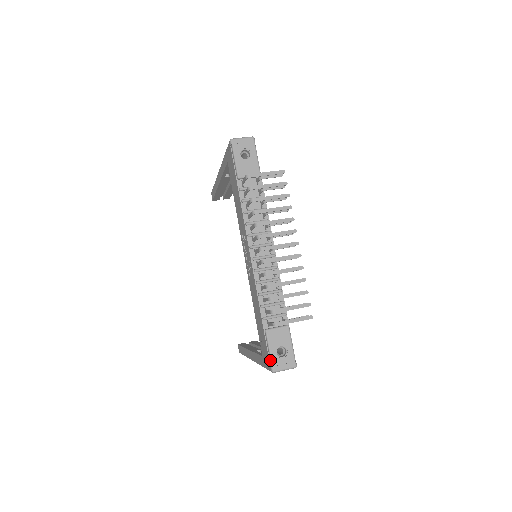
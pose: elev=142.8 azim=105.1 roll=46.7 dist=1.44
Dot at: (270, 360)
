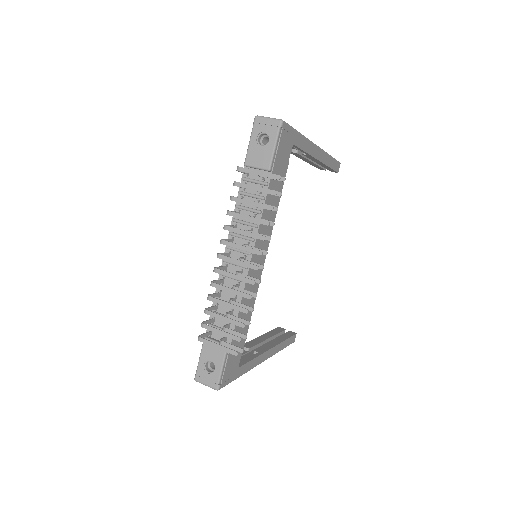
Dot at: (197, 367)
